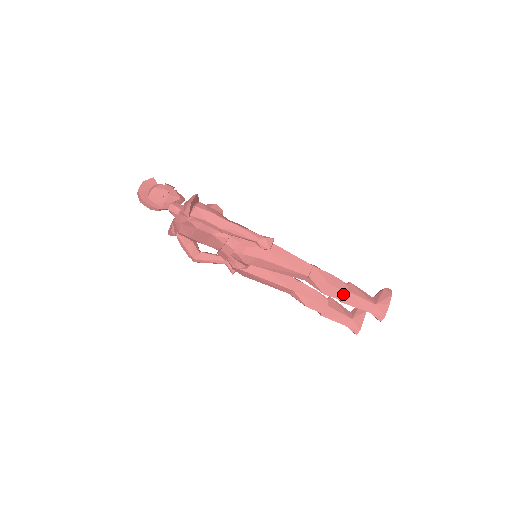
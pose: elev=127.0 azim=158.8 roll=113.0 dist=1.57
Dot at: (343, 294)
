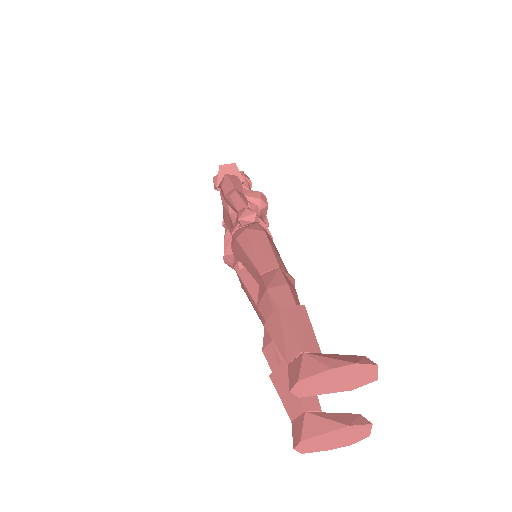
Dot at: (274, 312)
